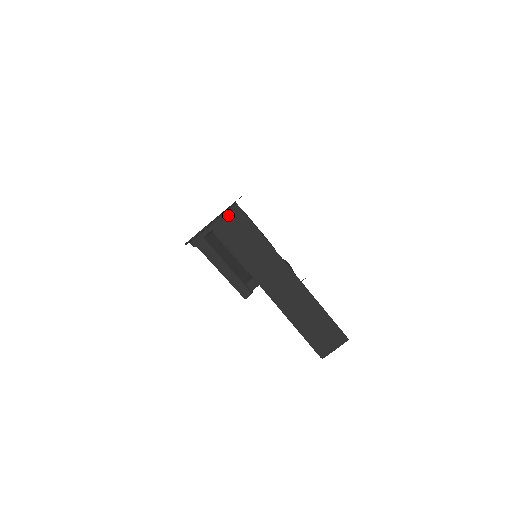
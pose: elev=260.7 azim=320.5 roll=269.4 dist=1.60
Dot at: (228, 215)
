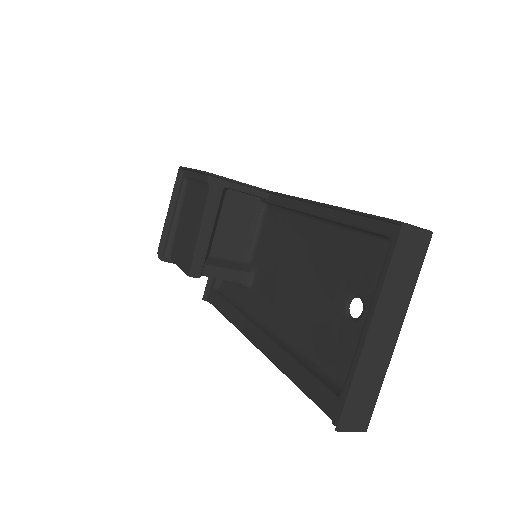
Dot at: (420, 234)
